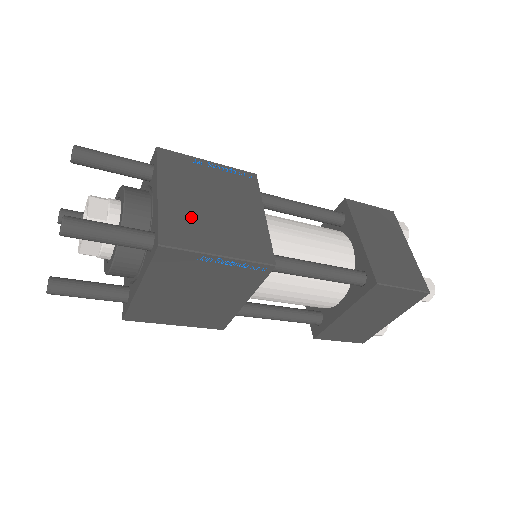
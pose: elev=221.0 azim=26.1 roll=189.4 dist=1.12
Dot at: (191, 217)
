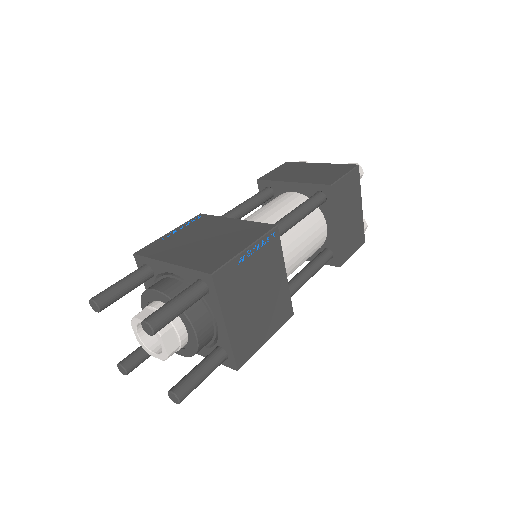
Dot at: (204, 253)
